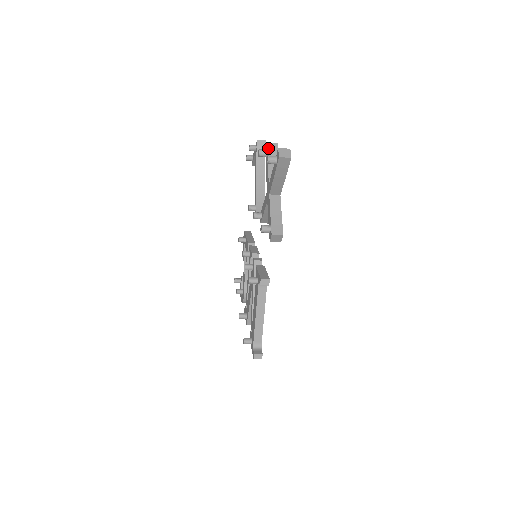
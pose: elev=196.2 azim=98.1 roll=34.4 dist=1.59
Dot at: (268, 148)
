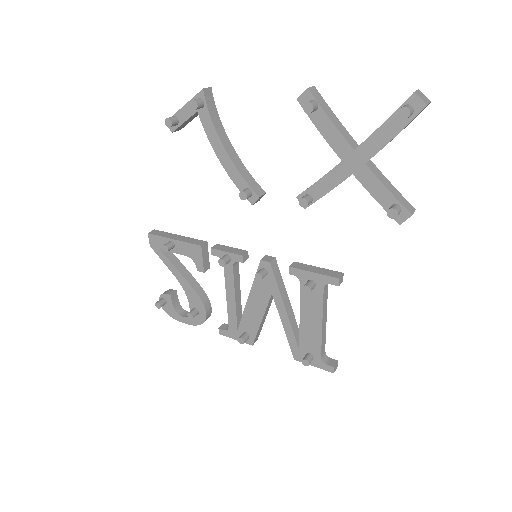
Dot at: (315, 97)
